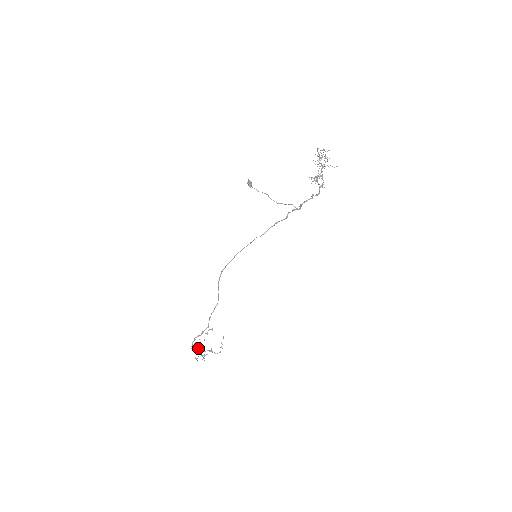
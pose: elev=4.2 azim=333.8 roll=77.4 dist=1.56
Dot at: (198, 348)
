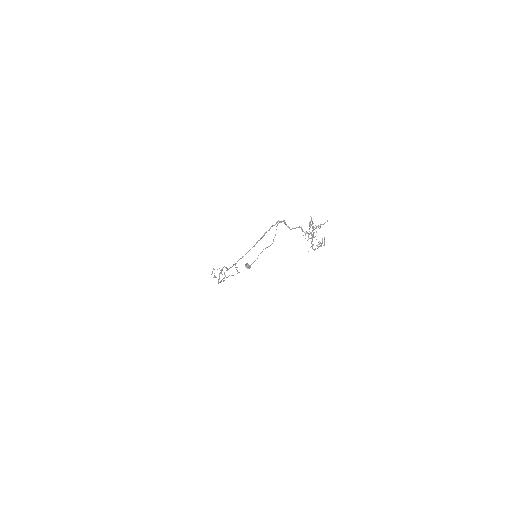
Dot at: occluded
